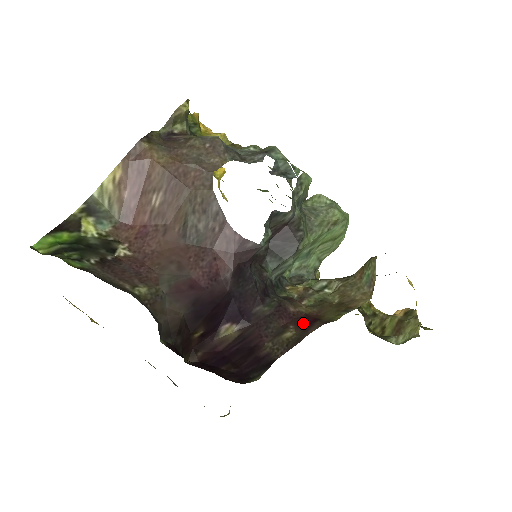
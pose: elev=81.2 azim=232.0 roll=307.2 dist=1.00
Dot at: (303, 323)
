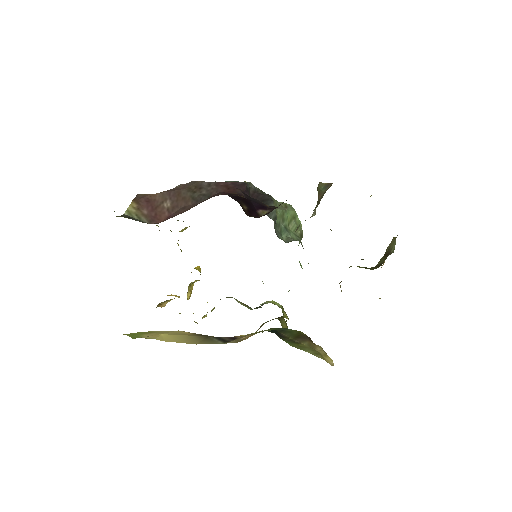
Dot at: occluded
